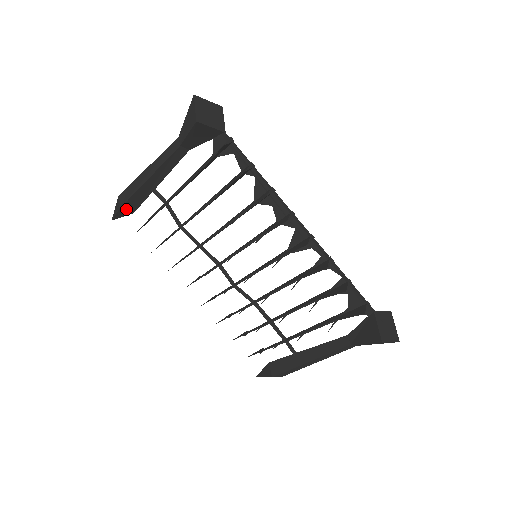
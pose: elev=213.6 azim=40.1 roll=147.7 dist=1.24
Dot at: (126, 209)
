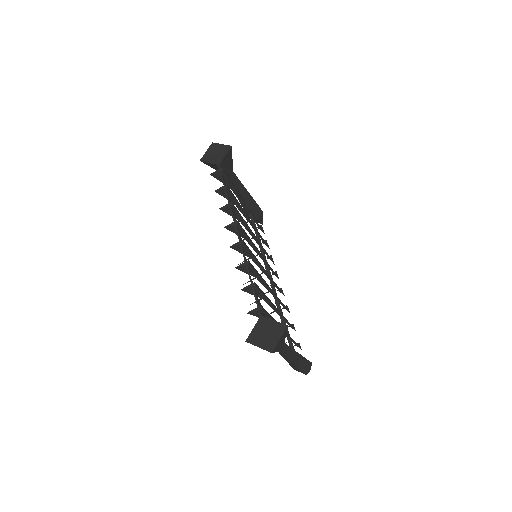
Dot at: occluded
